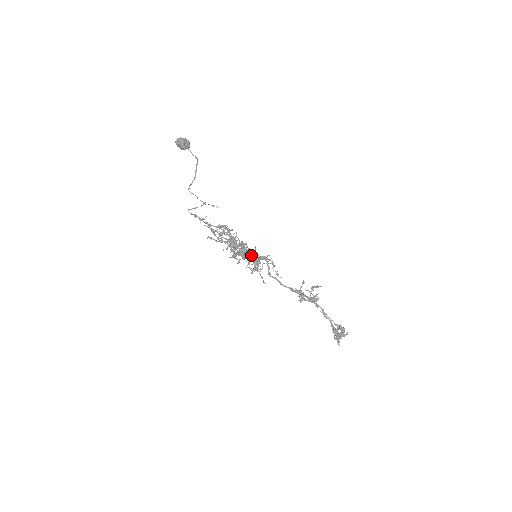
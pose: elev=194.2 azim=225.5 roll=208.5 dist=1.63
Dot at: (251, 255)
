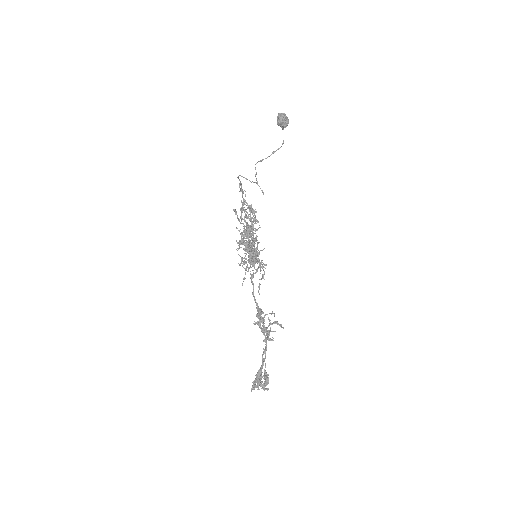
Dot at: (252, 250)
